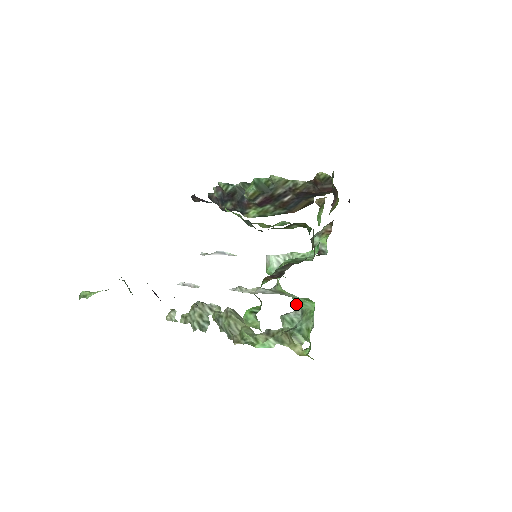
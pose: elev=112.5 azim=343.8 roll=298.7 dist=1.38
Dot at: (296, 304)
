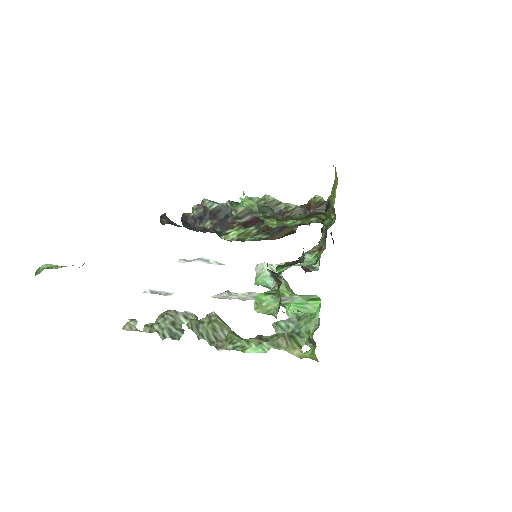
Dot at: (291, 311)
